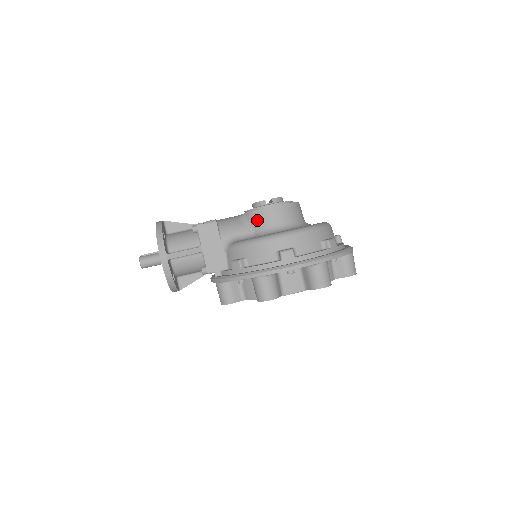
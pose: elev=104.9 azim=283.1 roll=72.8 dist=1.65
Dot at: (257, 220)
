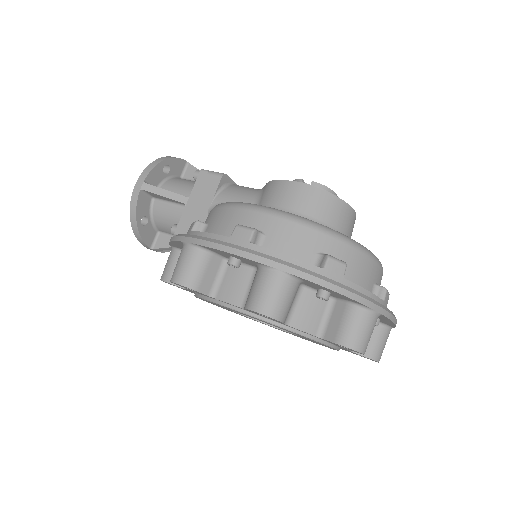
Dot at: (267, 193)
